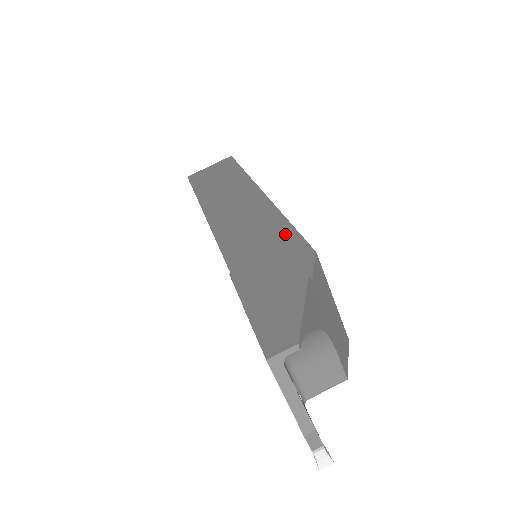
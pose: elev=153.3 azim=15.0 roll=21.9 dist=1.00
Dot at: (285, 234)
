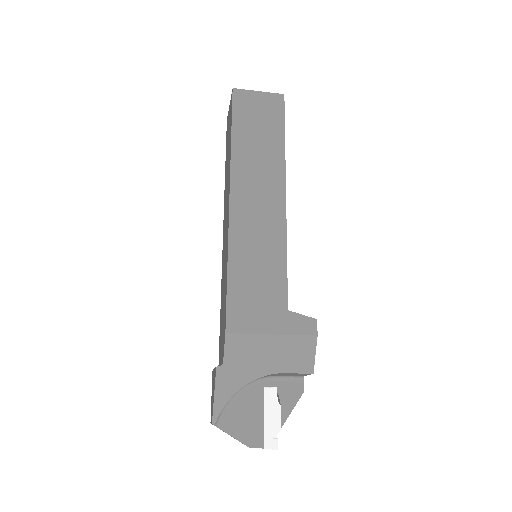
Dot at: (225, 293)
